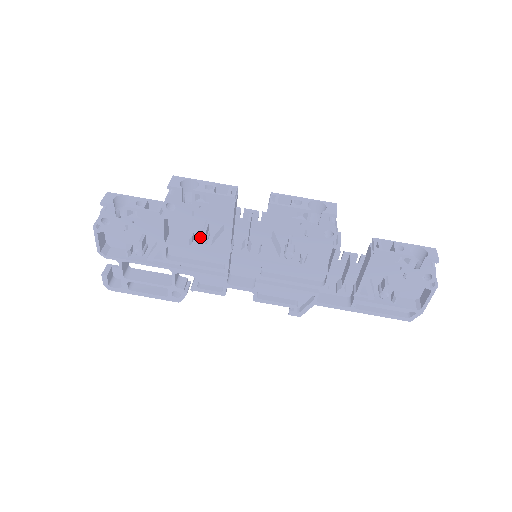
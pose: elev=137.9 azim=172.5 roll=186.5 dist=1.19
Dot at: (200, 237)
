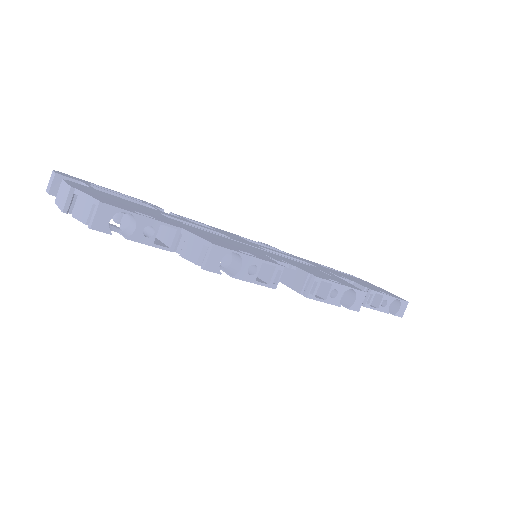
Dot at: occluded
